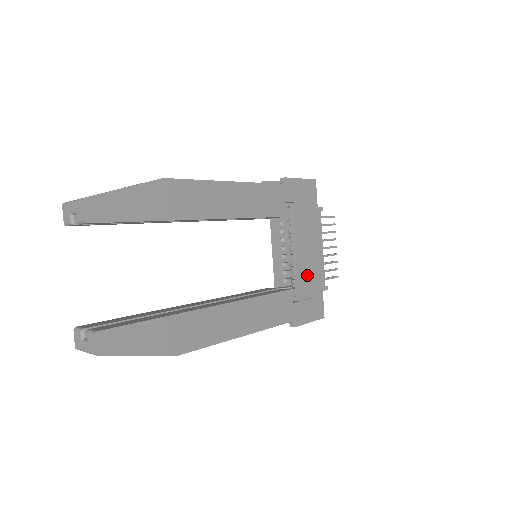
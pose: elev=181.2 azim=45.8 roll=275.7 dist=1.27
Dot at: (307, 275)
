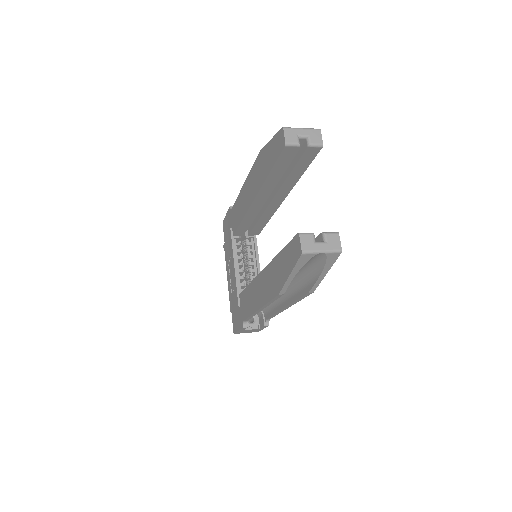
Dot at: occluded
